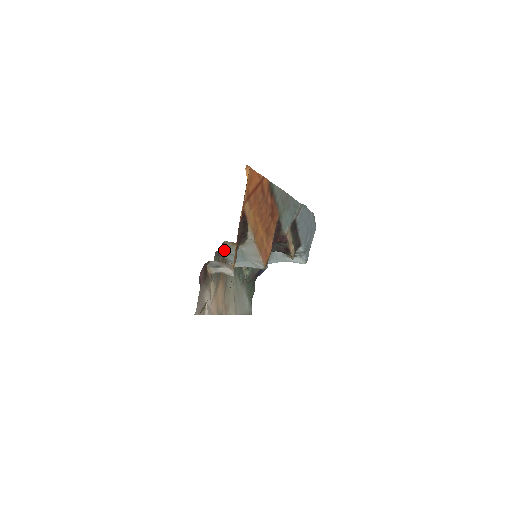
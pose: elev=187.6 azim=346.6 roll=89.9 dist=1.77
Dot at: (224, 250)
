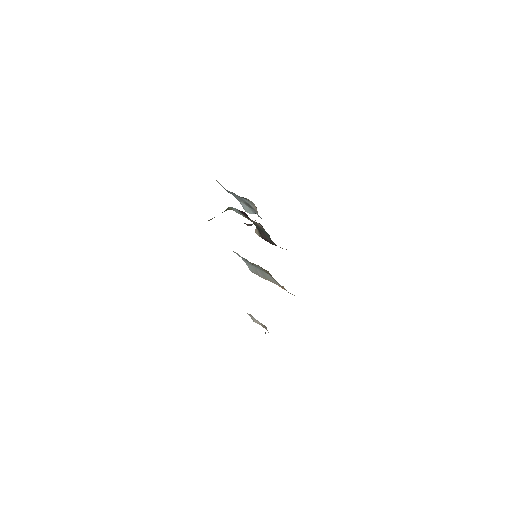
Dot at: occluded
